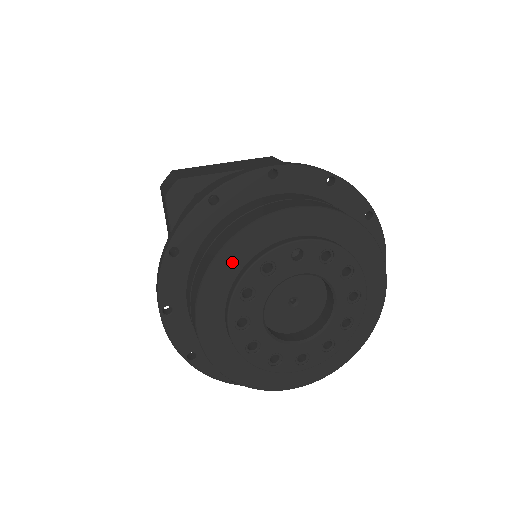
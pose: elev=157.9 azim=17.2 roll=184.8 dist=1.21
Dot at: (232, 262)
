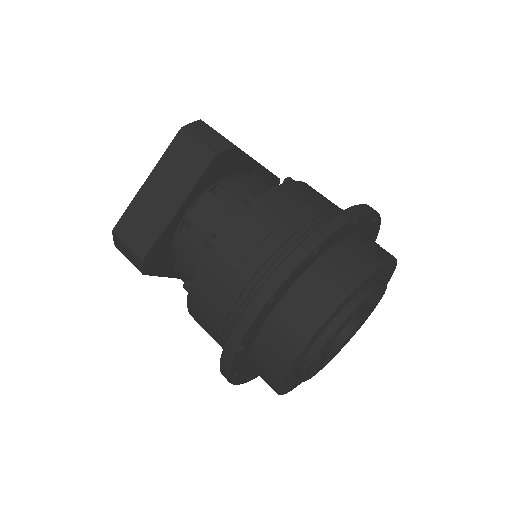
Dot at: (290, 375)
